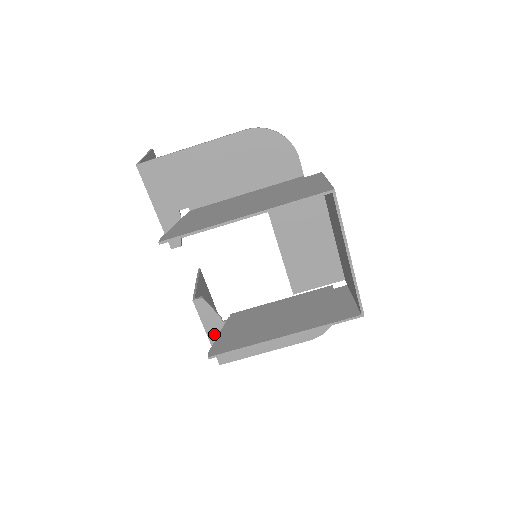
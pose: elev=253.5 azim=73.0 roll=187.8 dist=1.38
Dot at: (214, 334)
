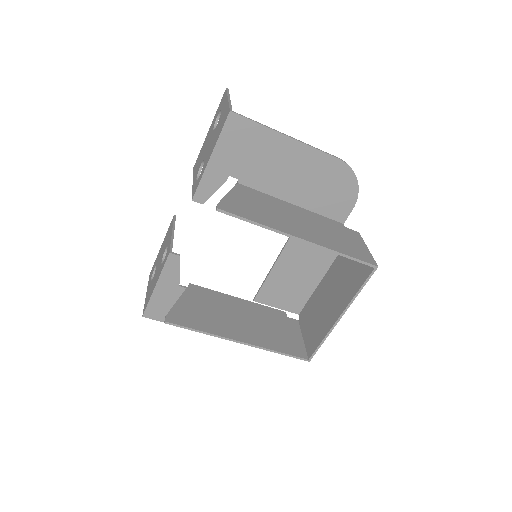
Dot at: (162, 290)
